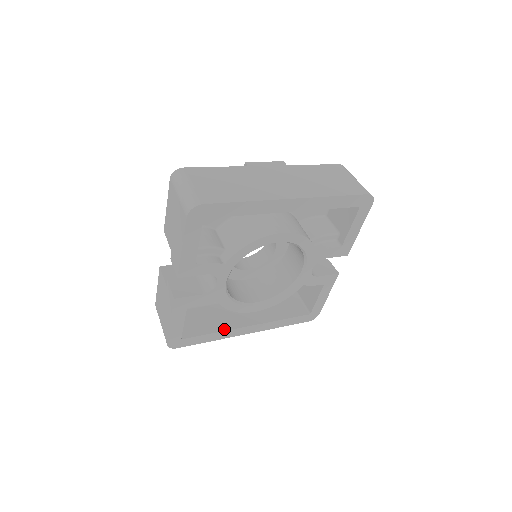
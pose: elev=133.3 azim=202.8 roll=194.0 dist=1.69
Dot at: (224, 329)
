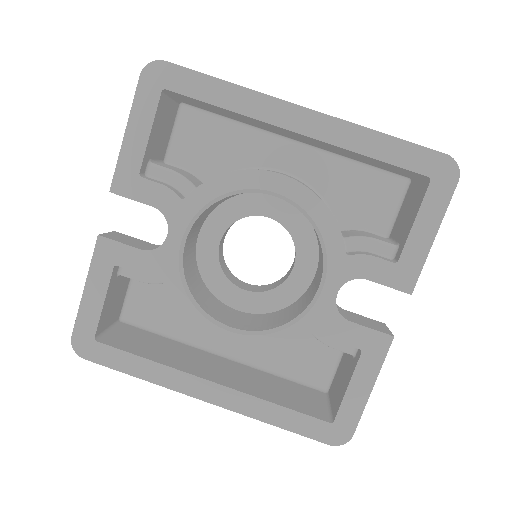
Dot at: (168, 364)
